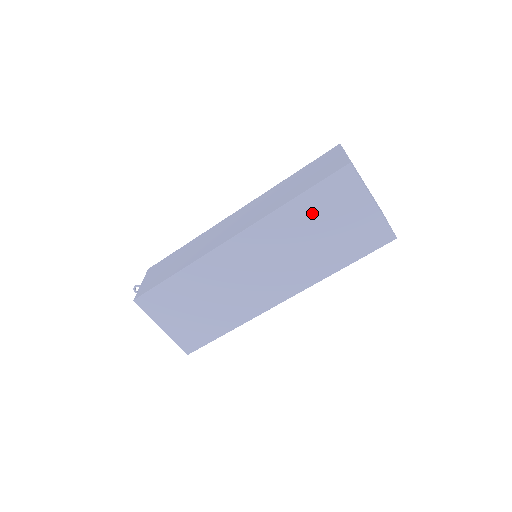
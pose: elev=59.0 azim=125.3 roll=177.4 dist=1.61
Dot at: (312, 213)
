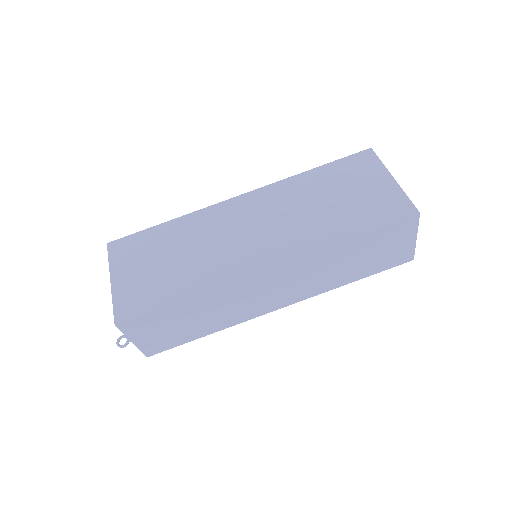
Dot at: (326, 182)
